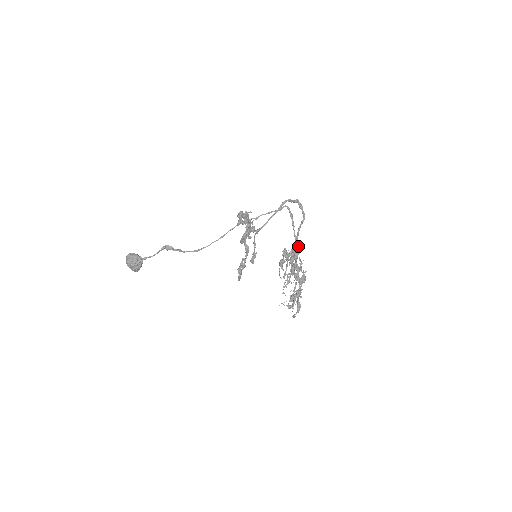
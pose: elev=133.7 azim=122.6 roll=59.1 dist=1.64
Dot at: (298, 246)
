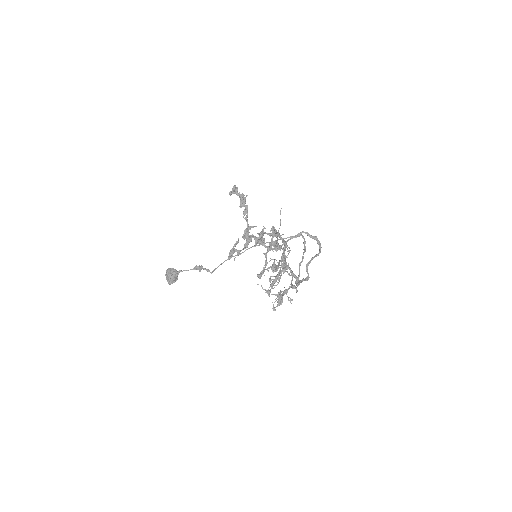
Dot at: occluded
